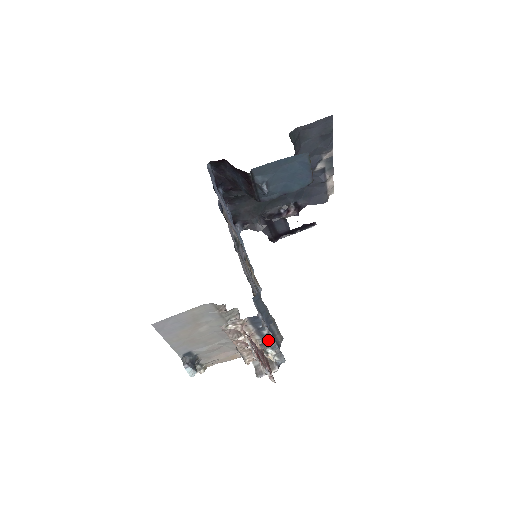
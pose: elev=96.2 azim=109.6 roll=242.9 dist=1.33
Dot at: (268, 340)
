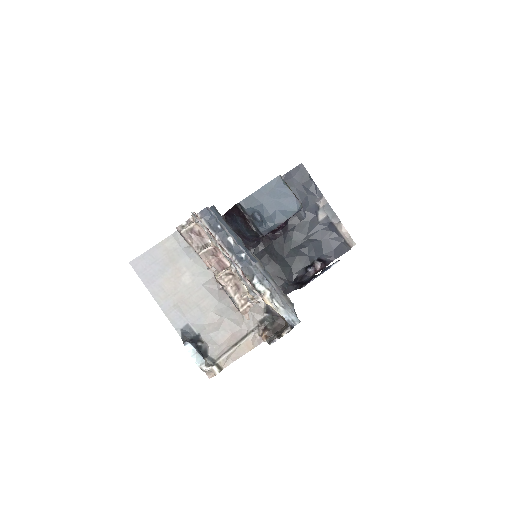
Dot at: (244, 259)
